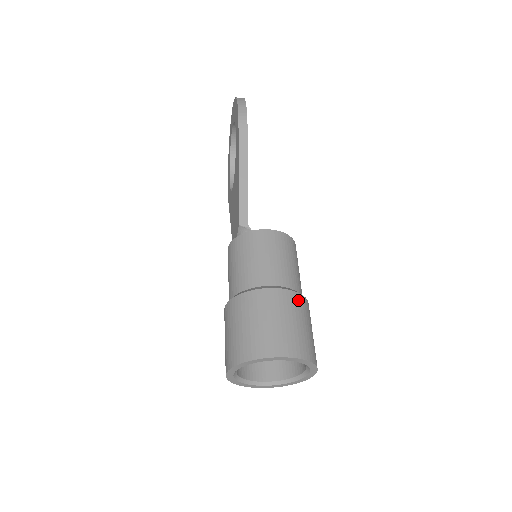
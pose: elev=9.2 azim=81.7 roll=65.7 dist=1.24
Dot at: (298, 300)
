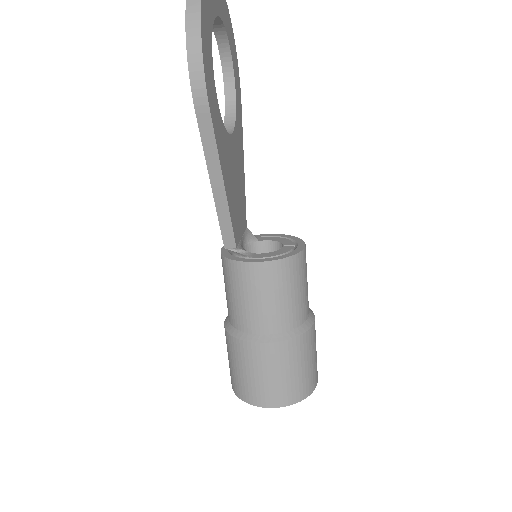
Dot at: (294, 346)
